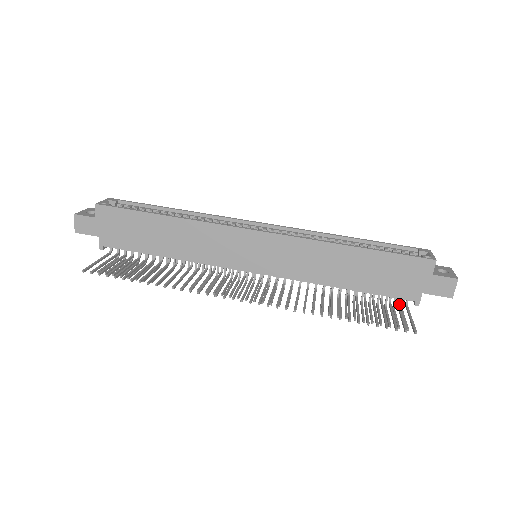
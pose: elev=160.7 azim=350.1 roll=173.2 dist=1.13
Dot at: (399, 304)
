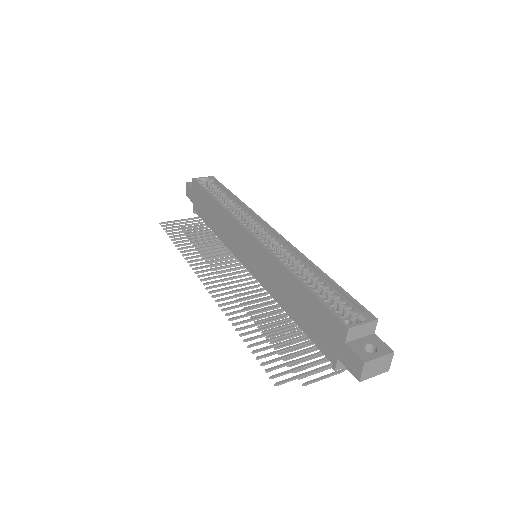
Dot at: (324, 359)
